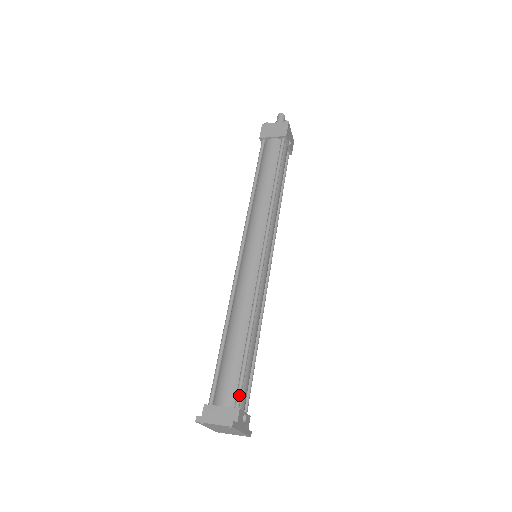
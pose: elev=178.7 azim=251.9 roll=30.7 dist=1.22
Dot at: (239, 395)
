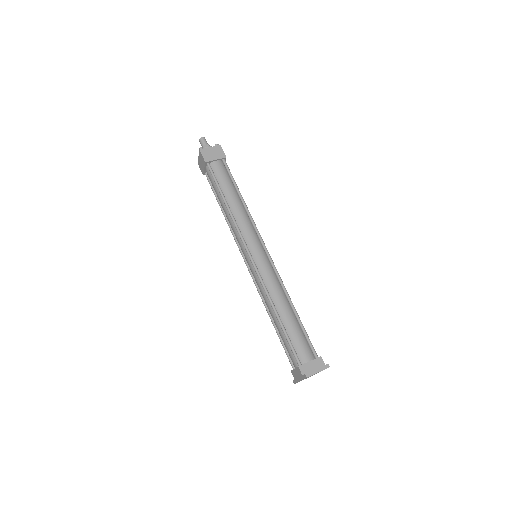
Dot at: (314, 349)
